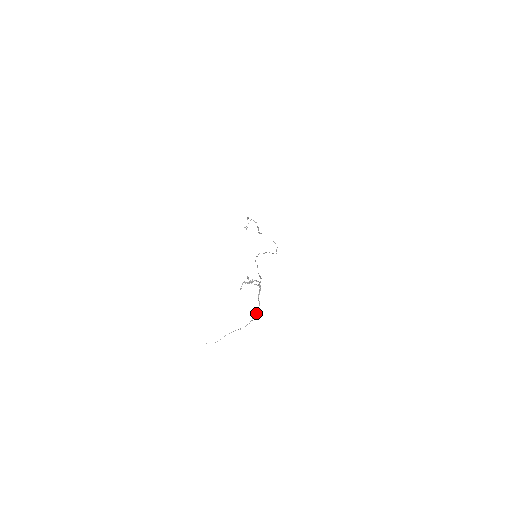
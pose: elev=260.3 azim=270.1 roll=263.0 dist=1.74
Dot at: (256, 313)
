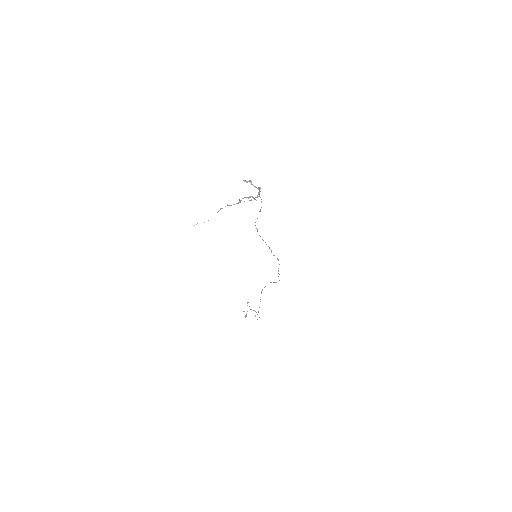
Dot at: occluded
